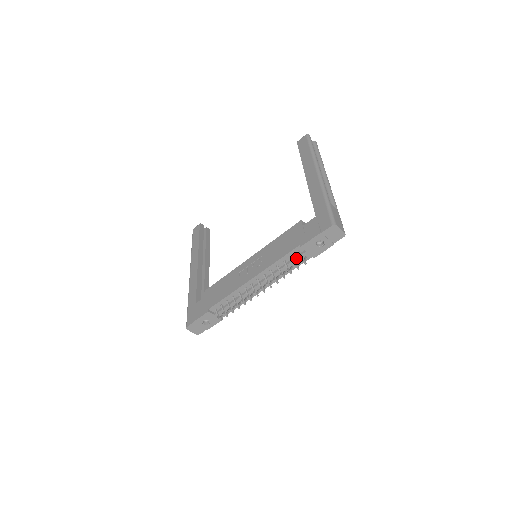
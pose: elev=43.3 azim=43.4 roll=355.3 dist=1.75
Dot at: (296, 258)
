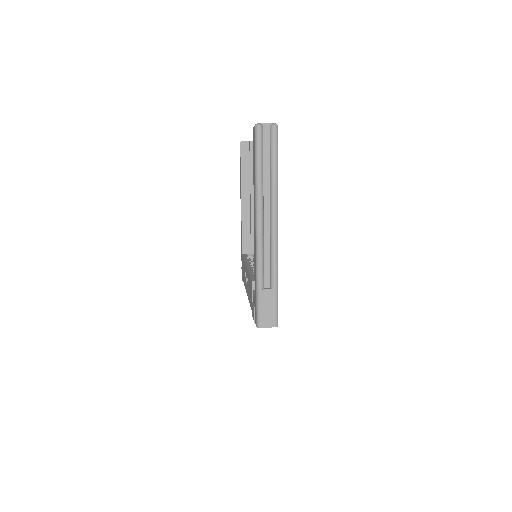
Dot at: occluded
